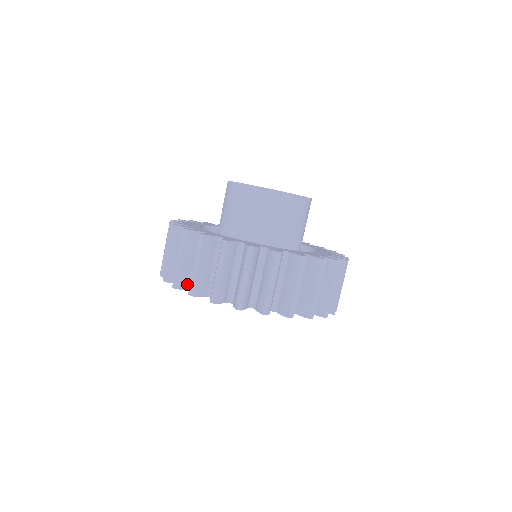
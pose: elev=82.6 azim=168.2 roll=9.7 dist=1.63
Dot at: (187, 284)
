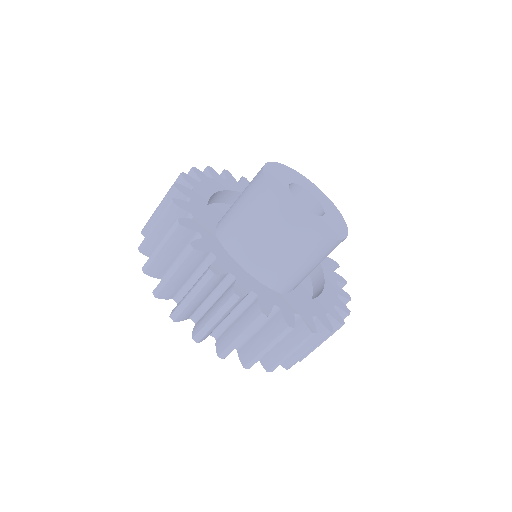
Dot at: (209, 334)
